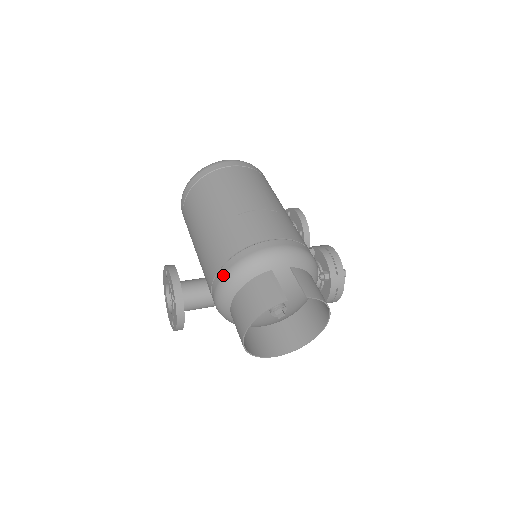
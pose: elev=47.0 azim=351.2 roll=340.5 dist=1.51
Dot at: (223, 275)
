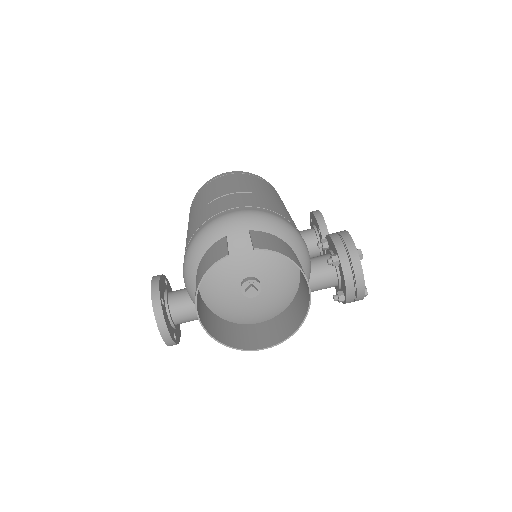
Dot at: (184, 258)
